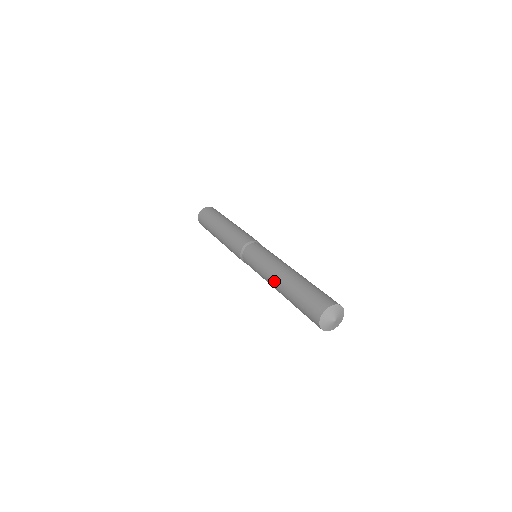
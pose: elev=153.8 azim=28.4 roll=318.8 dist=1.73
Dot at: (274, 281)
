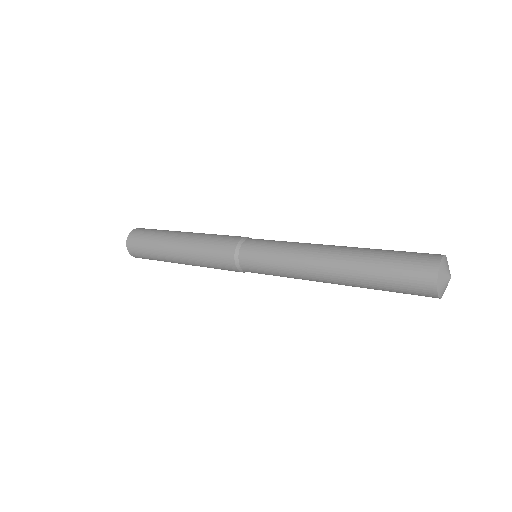
Dot at: (321, 278)
